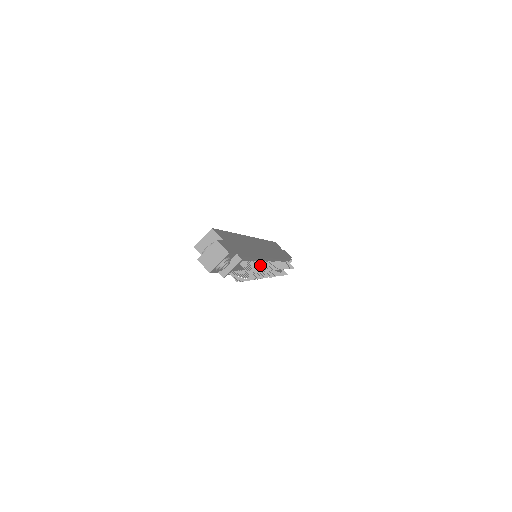
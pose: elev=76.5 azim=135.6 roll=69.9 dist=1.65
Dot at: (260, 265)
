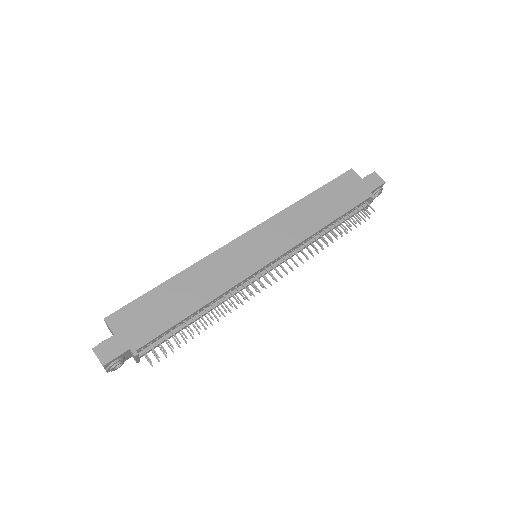
Dot at: (220, 304)
